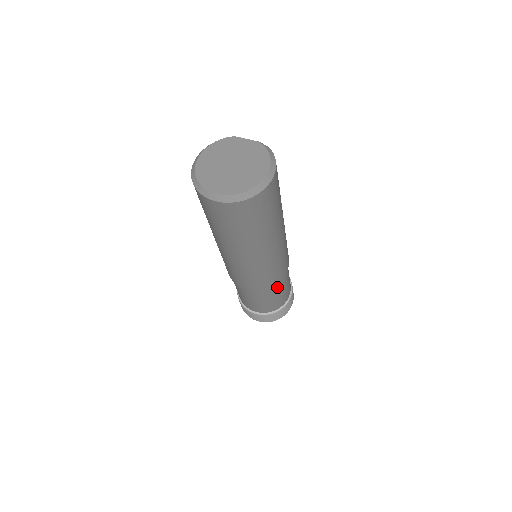
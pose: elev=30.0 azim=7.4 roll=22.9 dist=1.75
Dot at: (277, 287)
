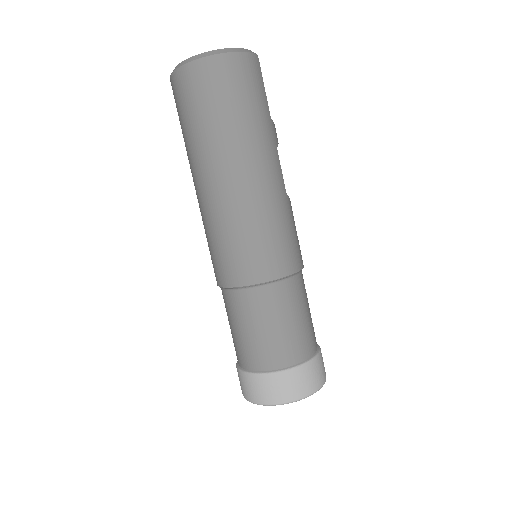
Dot at: (252, 301)
